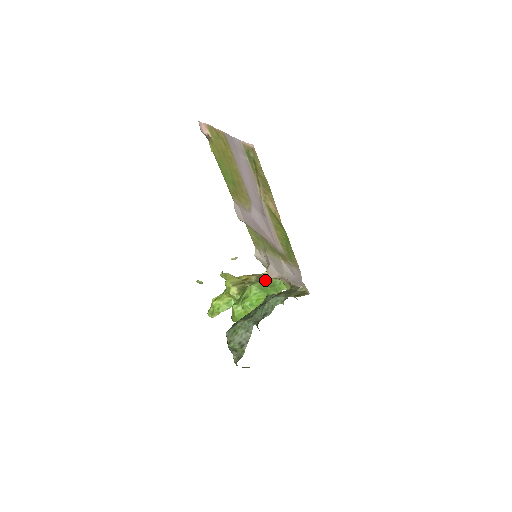
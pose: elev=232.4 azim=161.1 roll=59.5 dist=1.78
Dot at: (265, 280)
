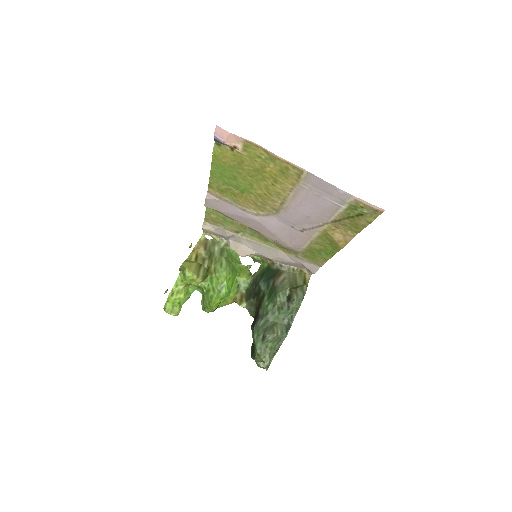
Dot at: (224, 254)
